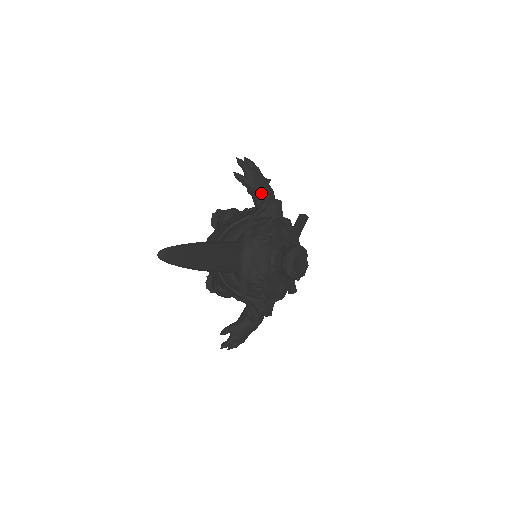
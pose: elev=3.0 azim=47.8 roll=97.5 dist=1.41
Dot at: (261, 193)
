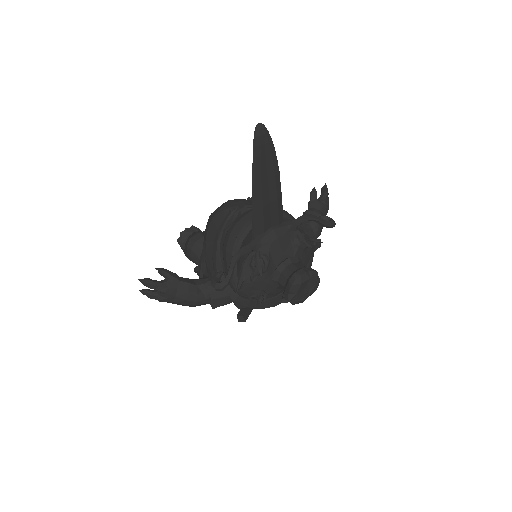
Dot at: (315, 223)
